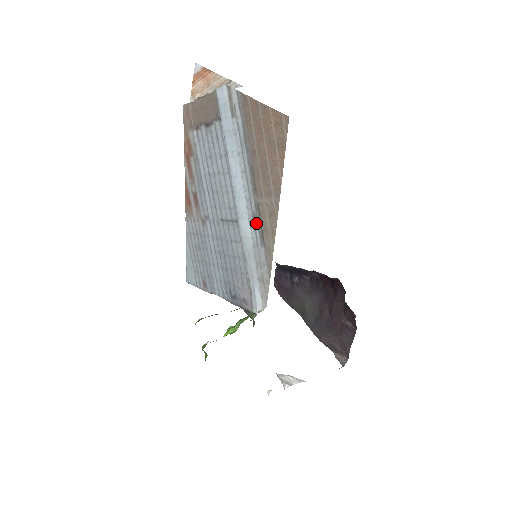
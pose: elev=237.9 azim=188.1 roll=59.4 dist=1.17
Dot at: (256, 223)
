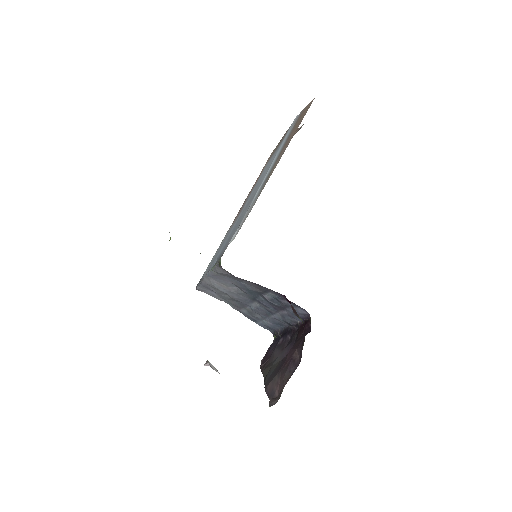
Dot at: (265, 181)
